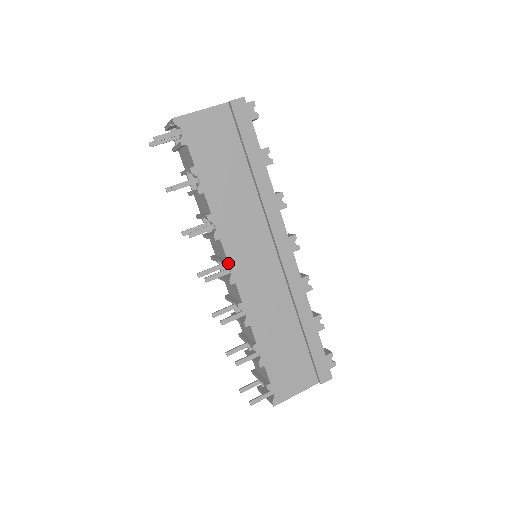
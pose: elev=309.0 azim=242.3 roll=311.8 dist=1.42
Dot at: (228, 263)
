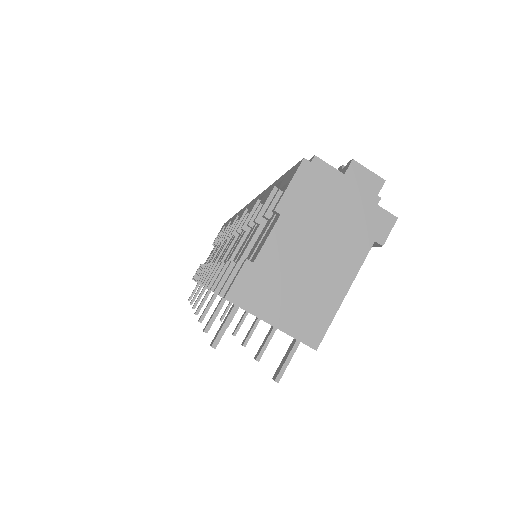
Dot at: occluded
